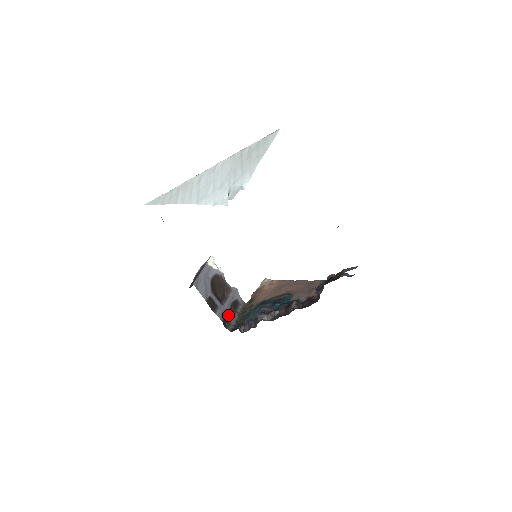
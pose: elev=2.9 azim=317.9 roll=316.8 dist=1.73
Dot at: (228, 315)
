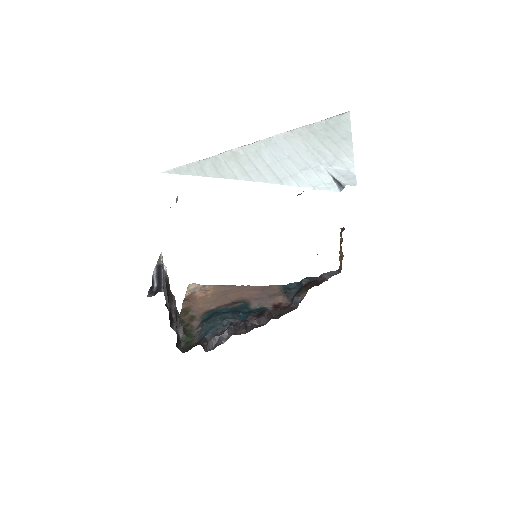
Dot at: (177, 331)
